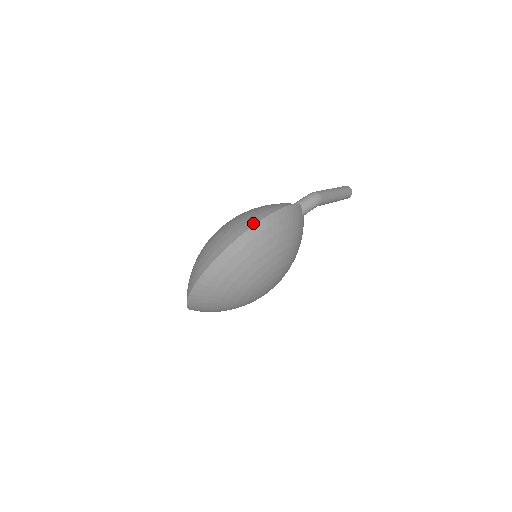
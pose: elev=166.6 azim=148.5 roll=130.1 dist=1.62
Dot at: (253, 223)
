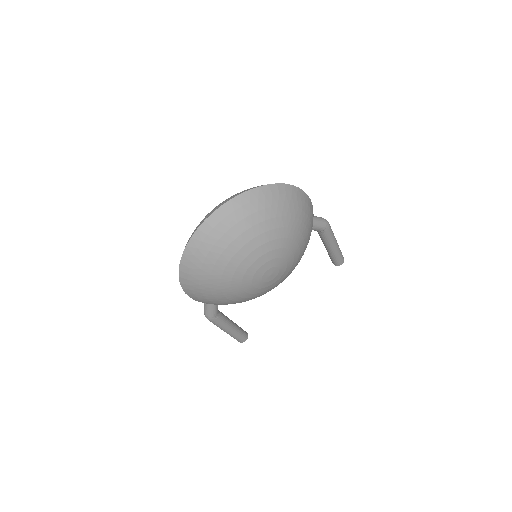
Dot at: (281, 183)
